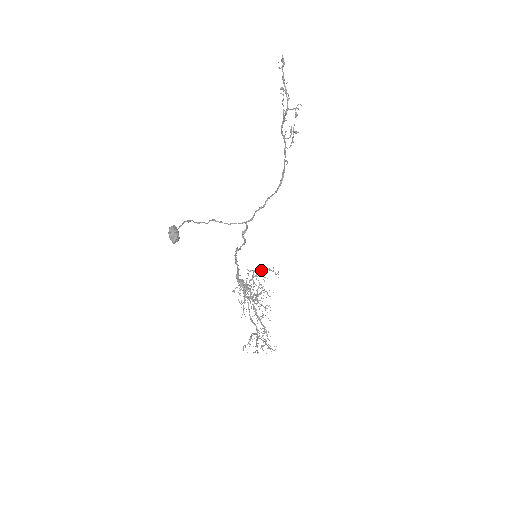
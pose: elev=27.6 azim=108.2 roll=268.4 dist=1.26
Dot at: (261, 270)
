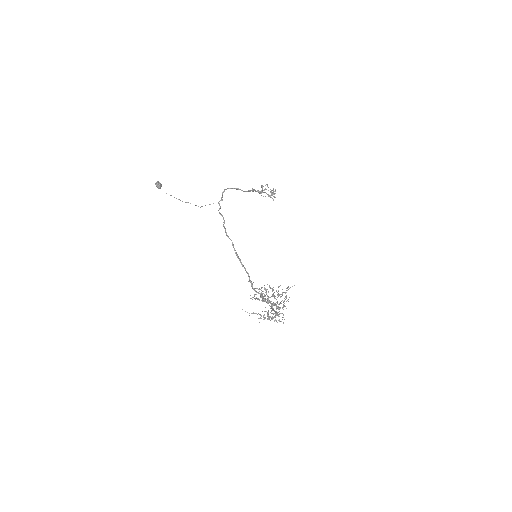
Dot at: occluded
